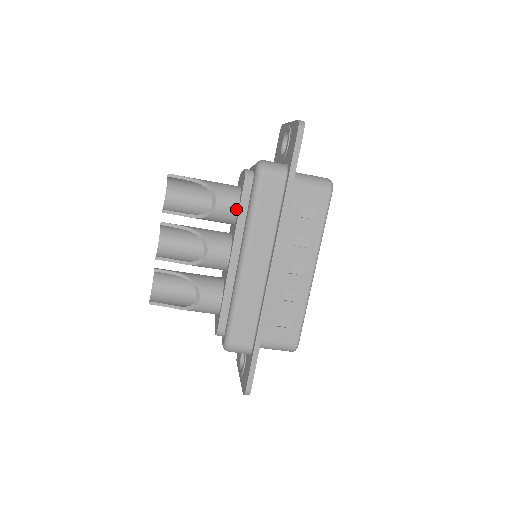
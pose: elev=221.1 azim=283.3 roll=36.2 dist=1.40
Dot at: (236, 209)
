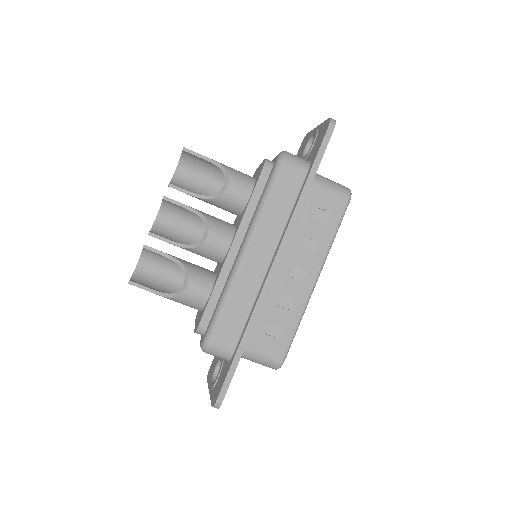
Dot at: (247, 197)
